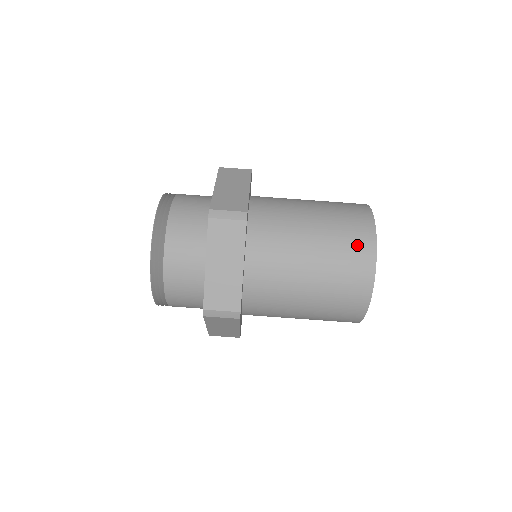
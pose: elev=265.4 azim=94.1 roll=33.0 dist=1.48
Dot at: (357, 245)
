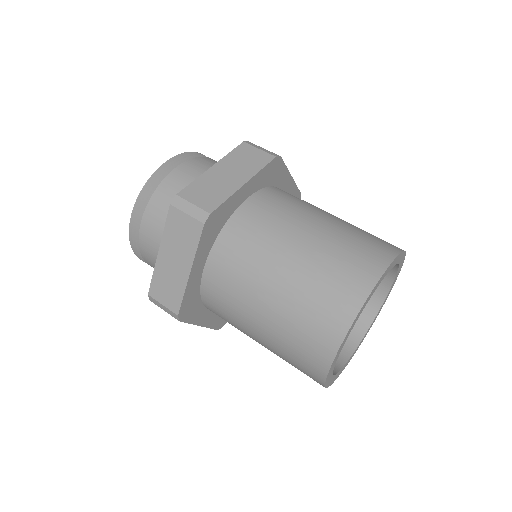
Dot at: (331, 306)
